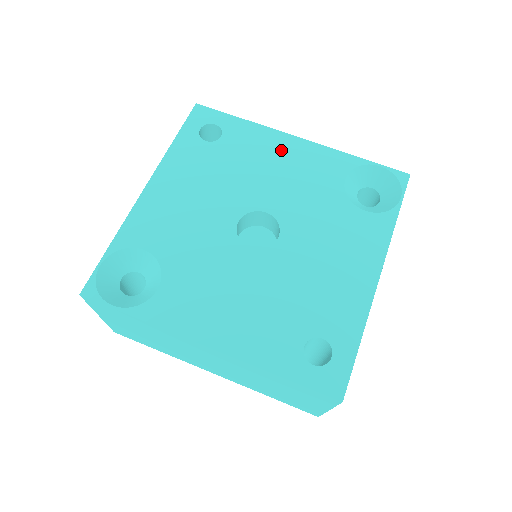
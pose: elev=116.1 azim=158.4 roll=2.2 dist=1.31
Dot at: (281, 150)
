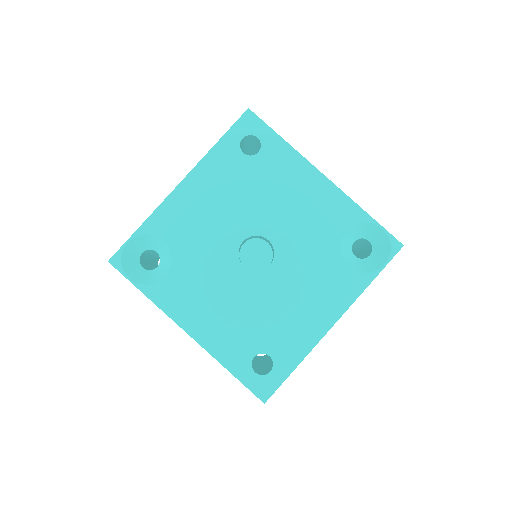
Dot at: (304, 184)
